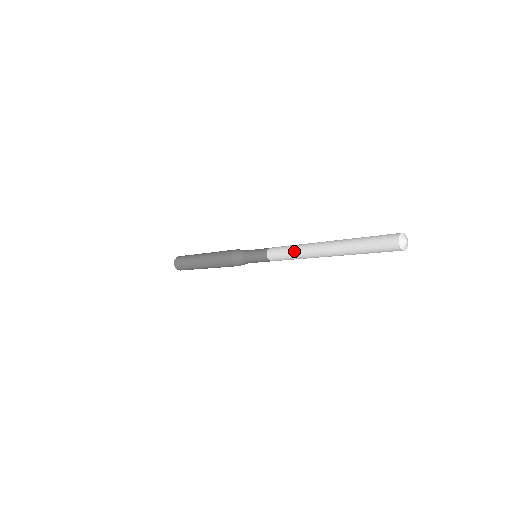
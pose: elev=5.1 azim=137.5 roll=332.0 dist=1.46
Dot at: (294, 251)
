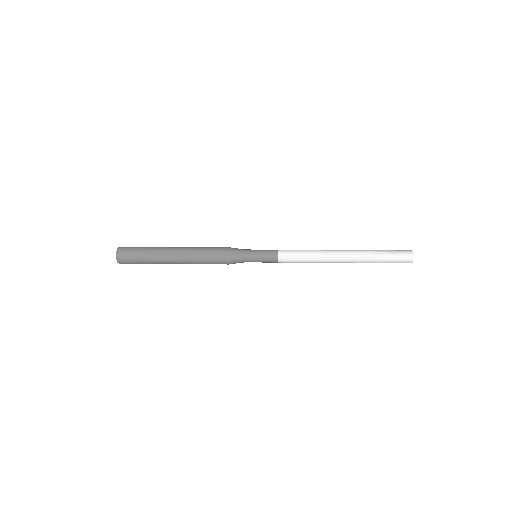
Dot at: (313, 251)
